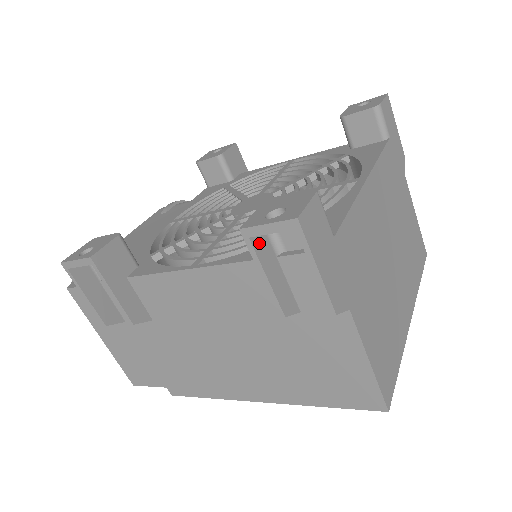
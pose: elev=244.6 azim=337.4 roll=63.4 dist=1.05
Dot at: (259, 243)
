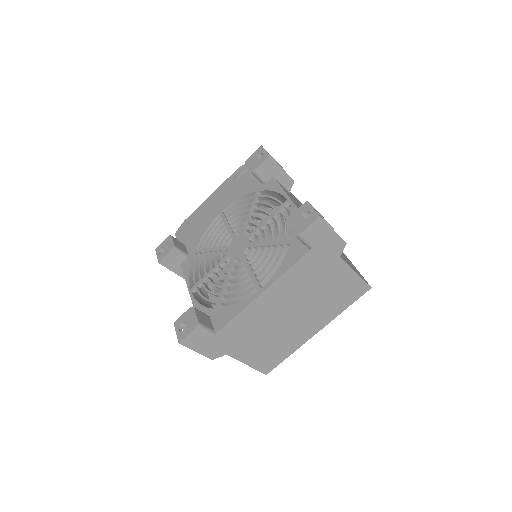
Dot at: (185, 325)
